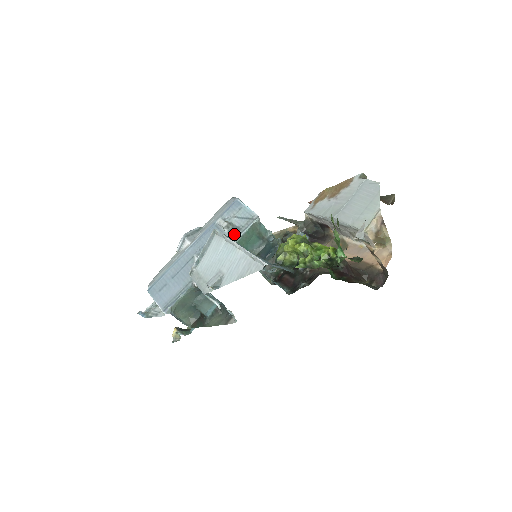
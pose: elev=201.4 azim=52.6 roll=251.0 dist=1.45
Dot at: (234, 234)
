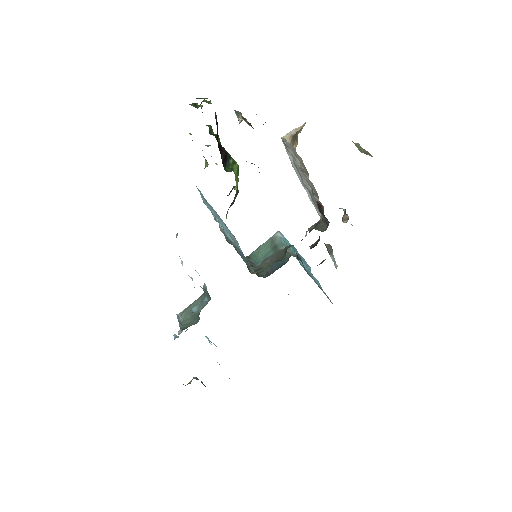
Dot at: occluded
